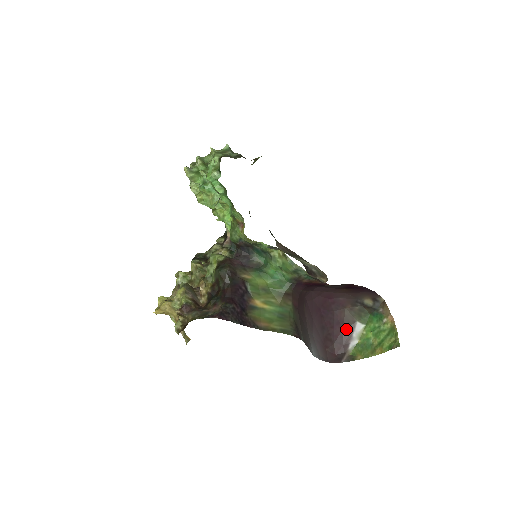
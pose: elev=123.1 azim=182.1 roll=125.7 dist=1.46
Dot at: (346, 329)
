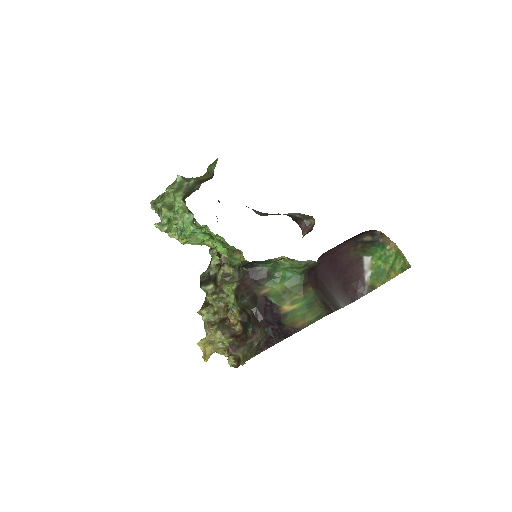
Dot at: (357, 267)
